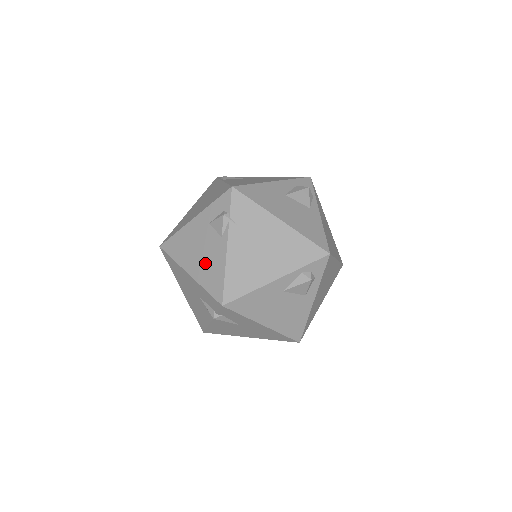
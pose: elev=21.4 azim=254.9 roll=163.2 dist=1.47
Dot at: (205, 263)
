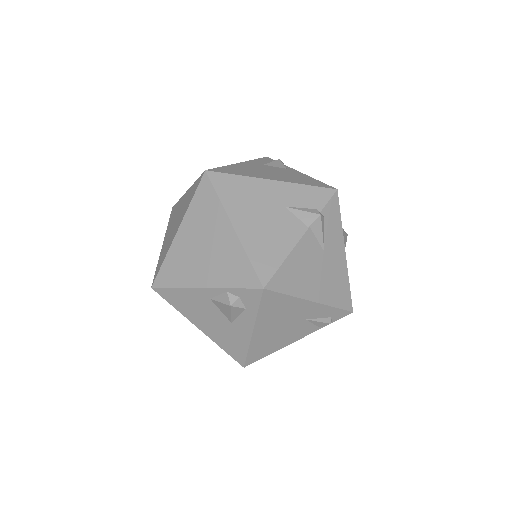
Dot at: (286, 176)
